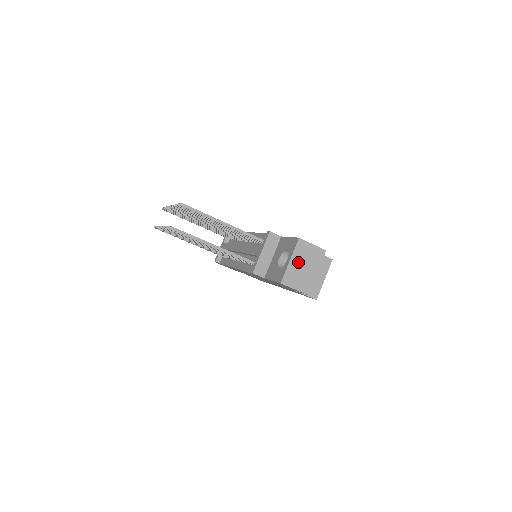
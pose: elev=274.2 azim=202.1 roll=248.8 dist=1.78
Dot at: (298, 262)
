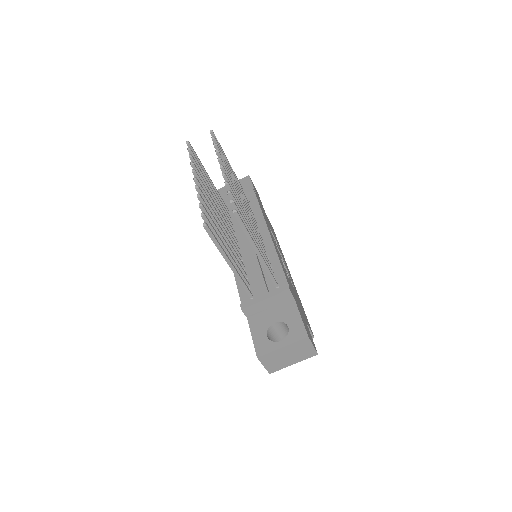
Dot at: (288, 351)
